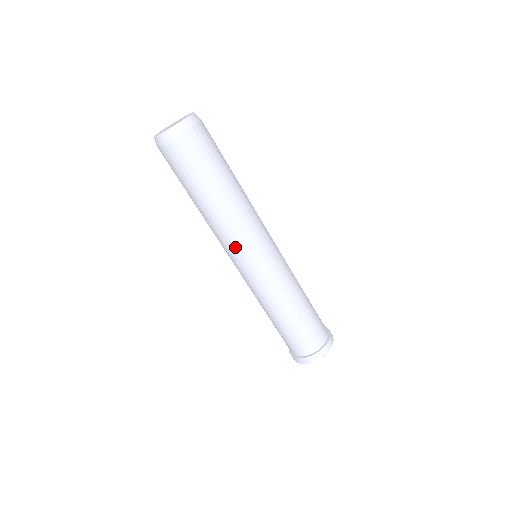
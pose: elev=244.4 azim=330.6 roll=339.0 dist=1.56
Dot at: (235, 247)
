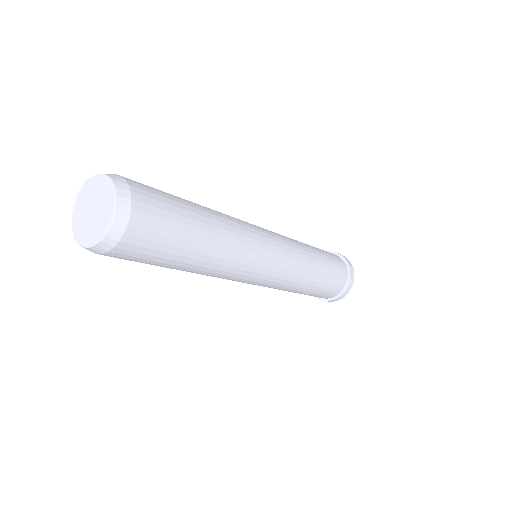
Dot at: (244, 276)
